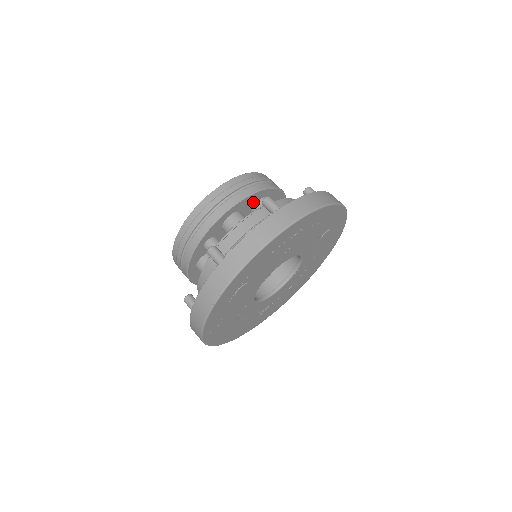
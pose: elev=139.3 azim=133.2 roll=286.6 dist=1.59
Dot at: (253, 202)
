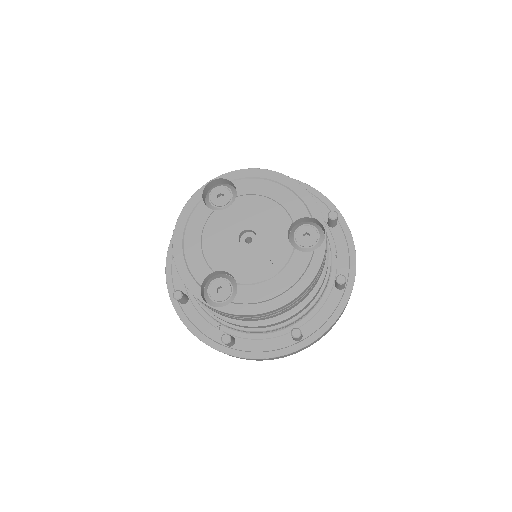
Dot at: occluded
